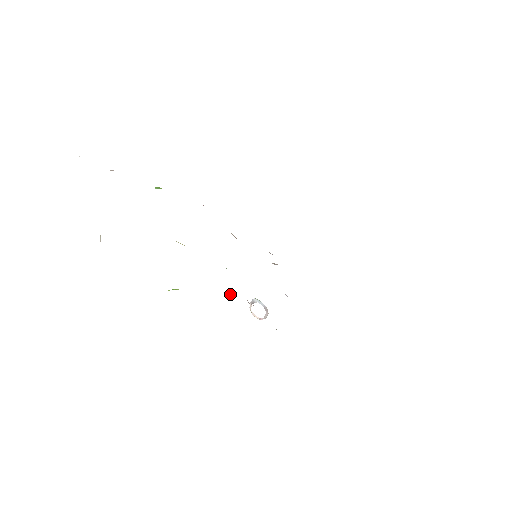
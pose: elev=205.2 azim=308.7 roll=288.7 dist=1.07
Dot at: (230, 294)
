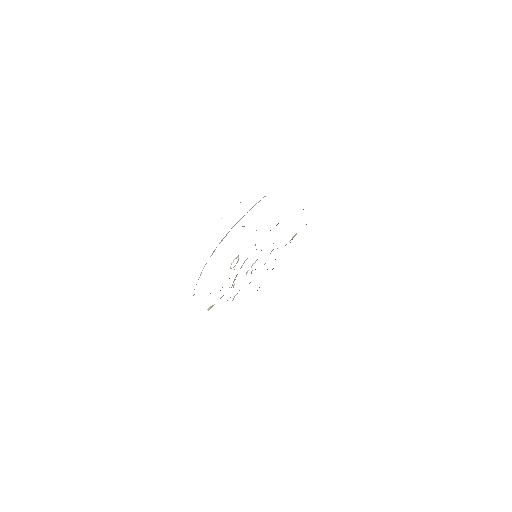
Dot at: (229, 287)
